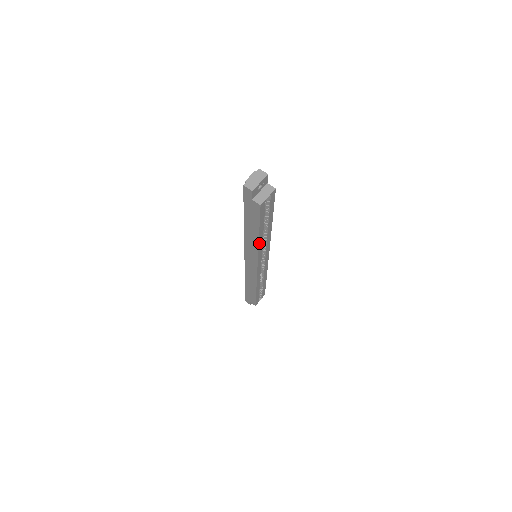
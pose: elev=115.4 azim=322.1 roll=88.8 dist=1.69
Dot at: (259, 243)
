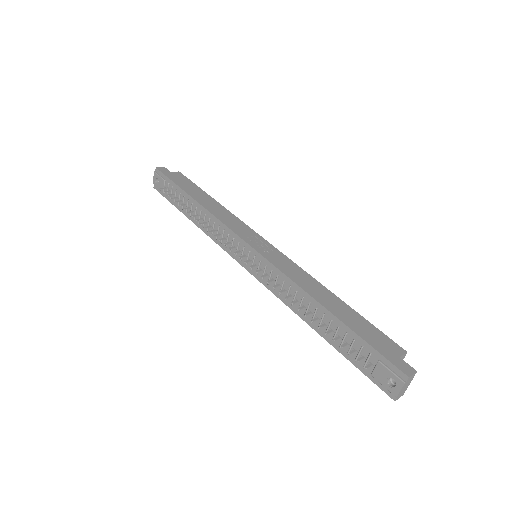
Dot at: occluded
